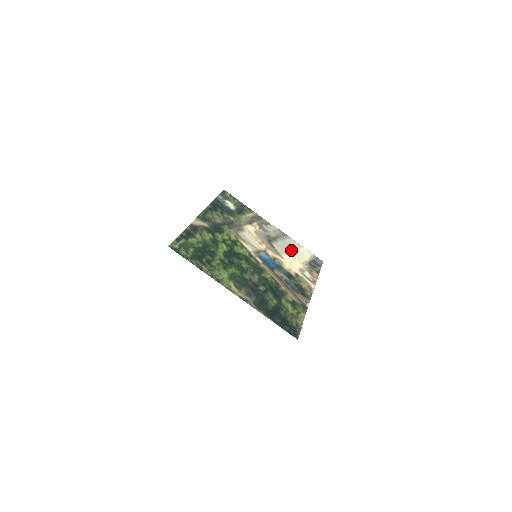
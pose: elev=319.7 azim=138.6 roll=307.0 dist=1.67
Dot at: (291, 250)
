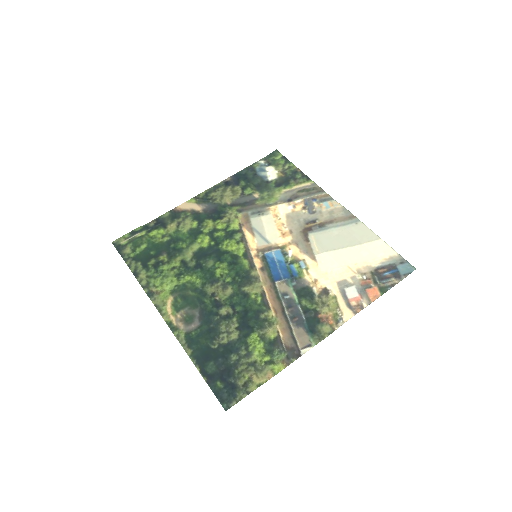
Dot at: (346, 245)
